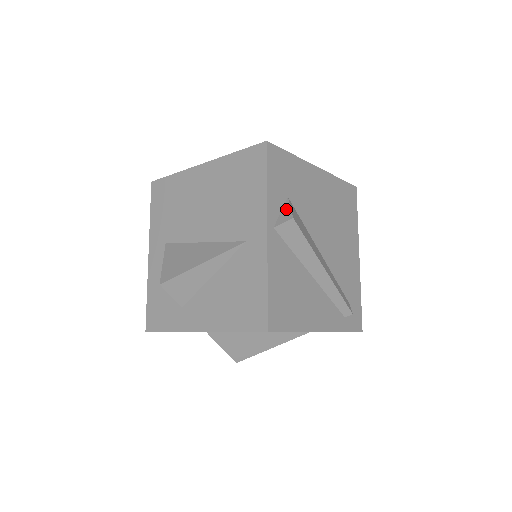
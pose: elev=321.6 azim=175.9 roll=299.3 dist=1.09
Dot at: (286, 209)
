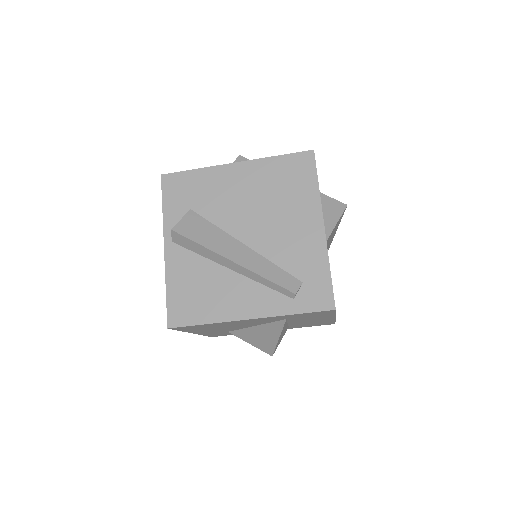
Dot at: (180, 222)
